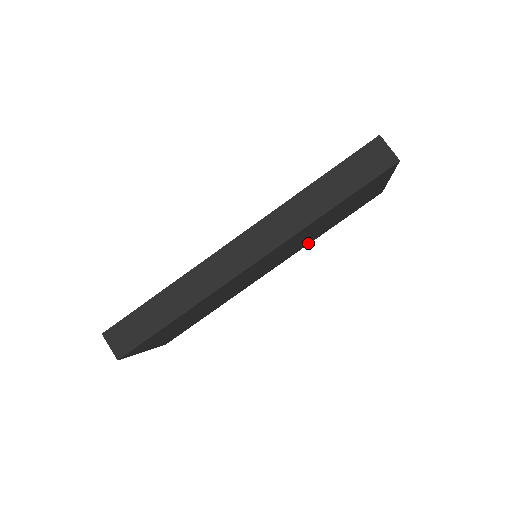
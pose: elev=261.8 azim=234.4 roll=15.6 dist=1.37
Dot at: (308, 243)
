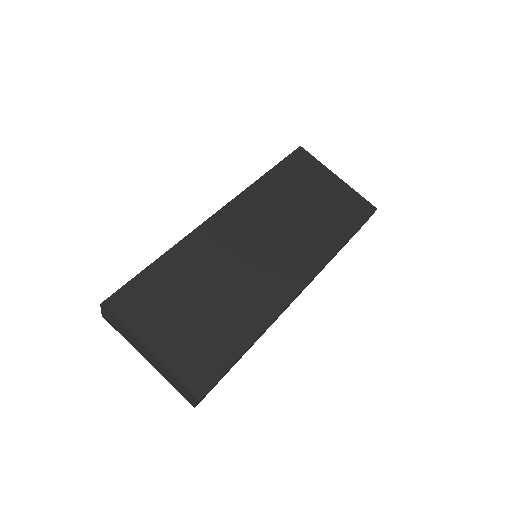
Dot at: (327, 255)
